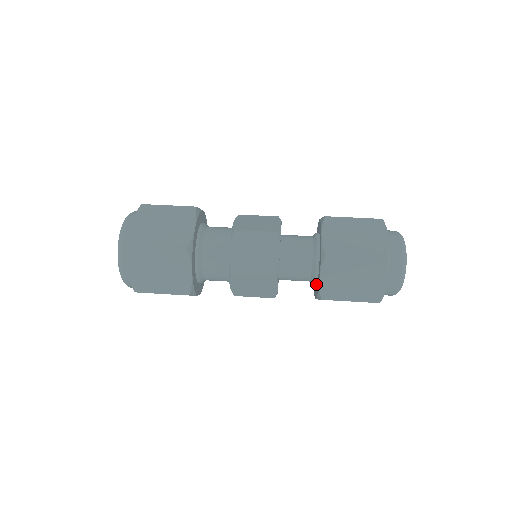
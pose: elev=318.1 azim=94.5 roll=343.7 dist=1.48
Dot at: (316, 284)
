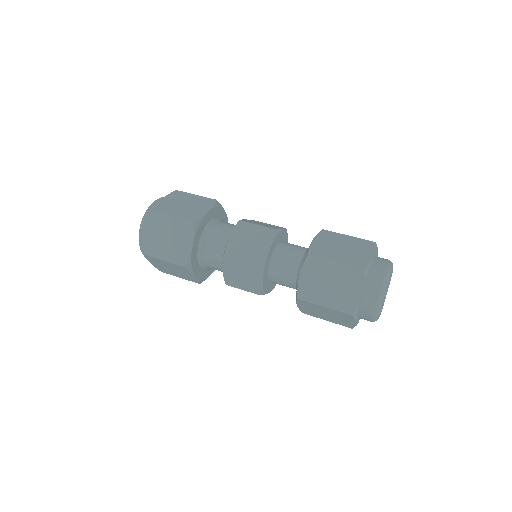
Dot at: occluded
